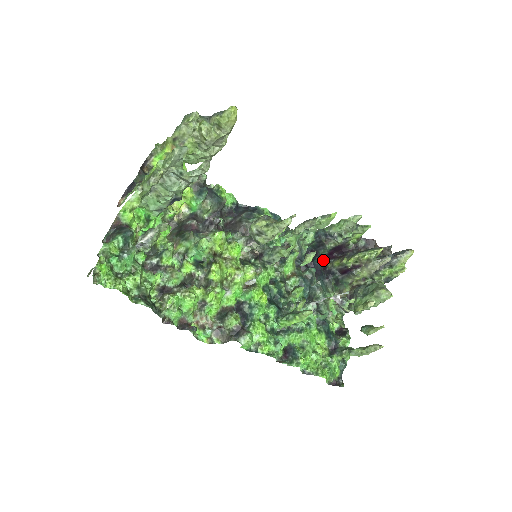
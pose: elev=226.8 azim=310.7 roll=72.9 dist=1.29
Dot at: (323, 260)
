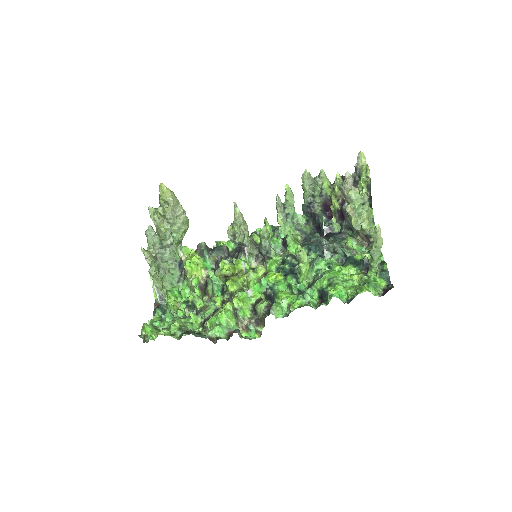
Dot at: (328, 225)
